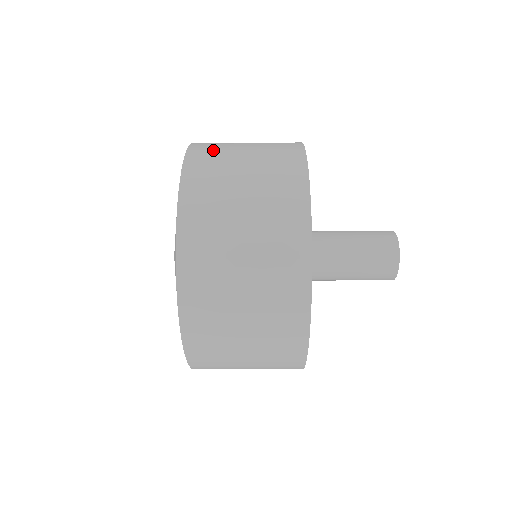
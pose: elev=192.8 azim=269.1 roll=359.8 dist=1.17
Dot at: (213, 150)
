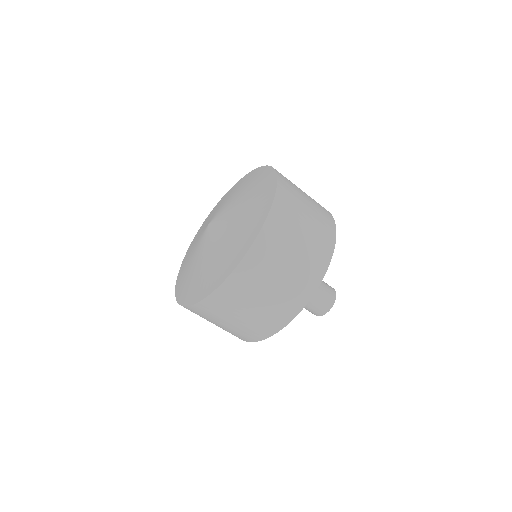
Dot at: occluded
